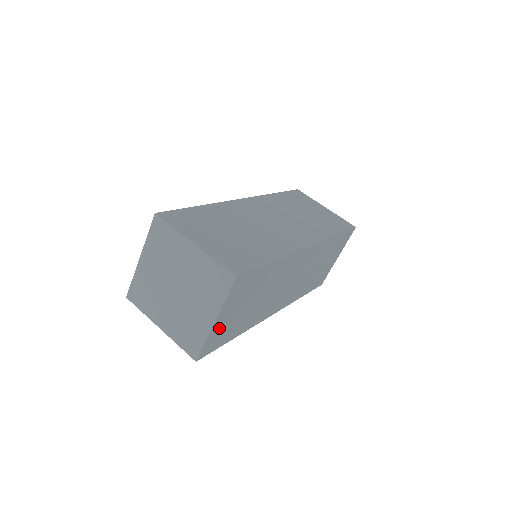
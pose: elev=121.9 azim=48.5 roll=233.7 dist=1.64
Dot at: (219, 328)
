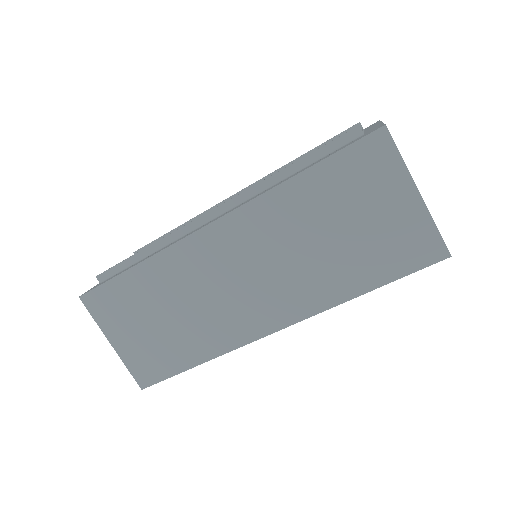
Dot at: occluded
